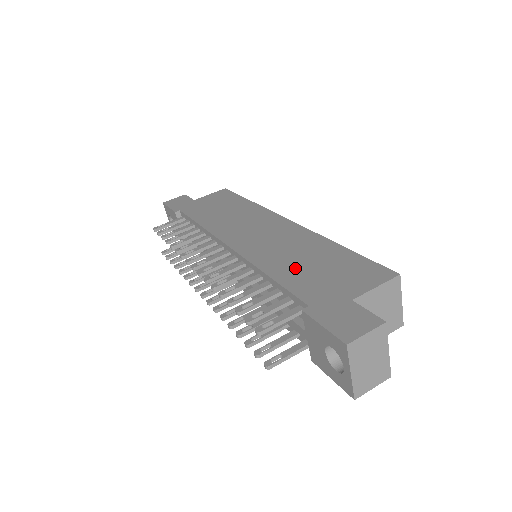
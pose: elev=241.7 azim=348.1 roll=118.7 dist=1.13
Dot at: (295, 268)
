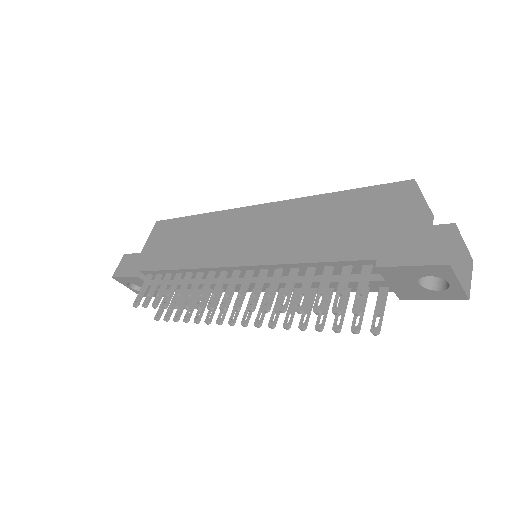
Dot at: (321, 239)
